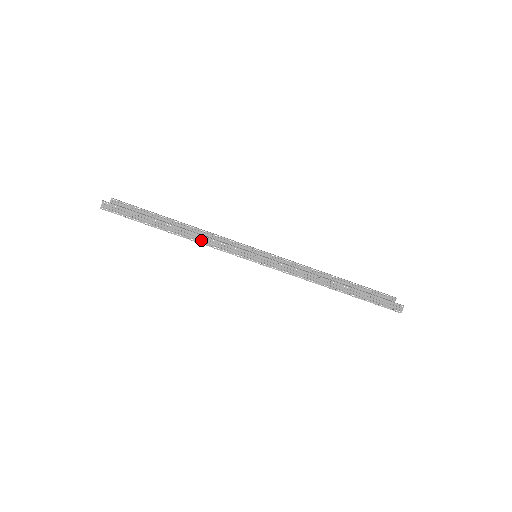
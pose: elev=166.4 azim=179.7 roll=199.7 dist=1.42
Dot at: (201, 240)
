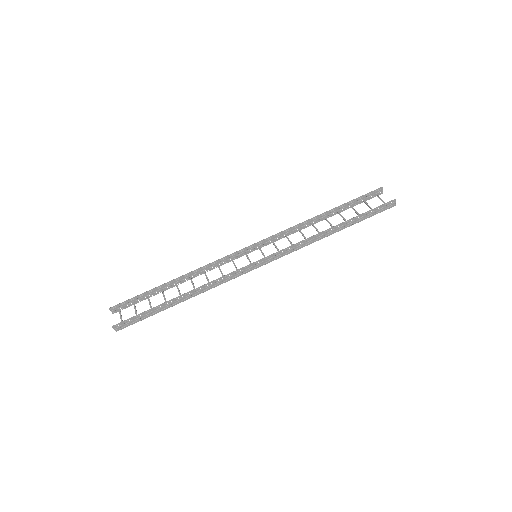
Dot at: (209, 287)
